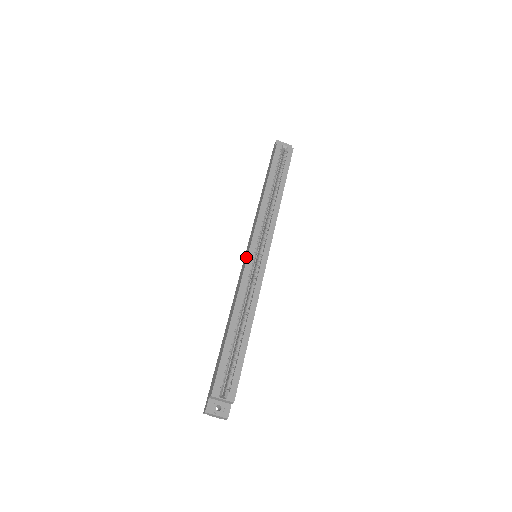
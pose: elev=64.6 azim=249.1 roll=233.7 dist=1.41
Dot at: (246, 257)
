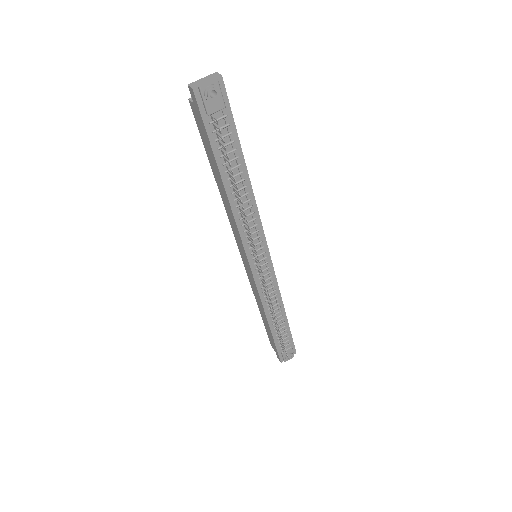
Dot at: (240, 251)
